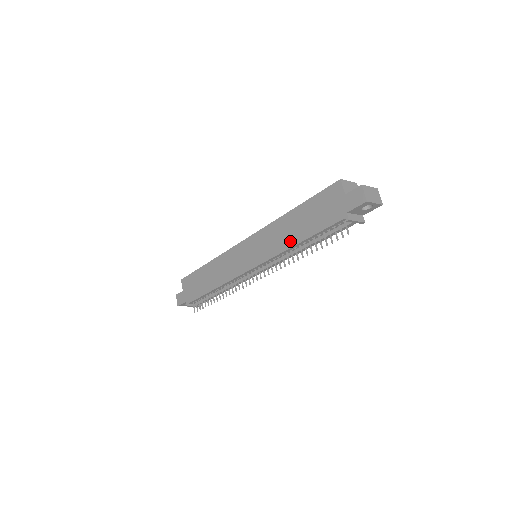
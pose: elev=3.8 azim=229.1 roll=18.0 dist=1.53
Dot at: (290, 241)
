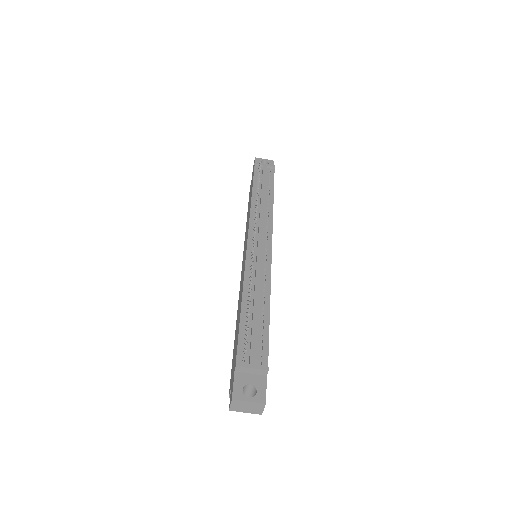
Dot at: occluded
